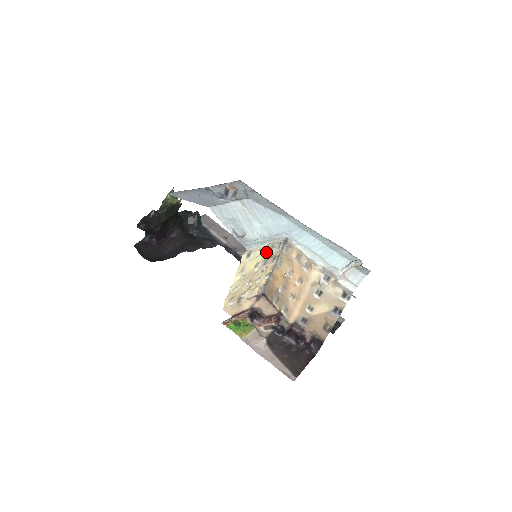
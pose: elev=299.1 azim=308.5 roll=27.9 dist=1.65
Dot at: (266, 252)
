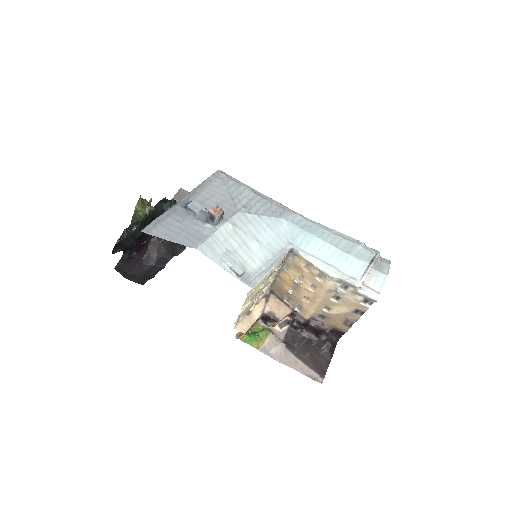
Dot at: (271, 270)
